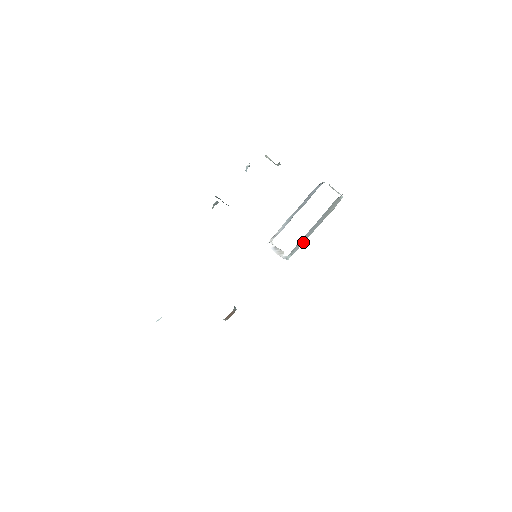
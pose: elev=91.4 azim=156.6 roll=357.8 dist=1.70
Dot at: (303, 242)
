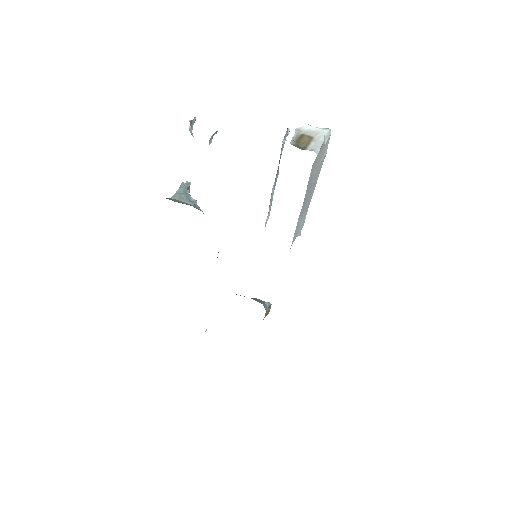
Dot at: (306, 211)
